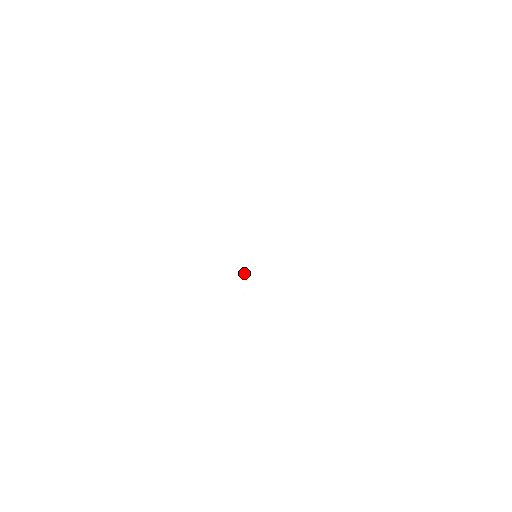
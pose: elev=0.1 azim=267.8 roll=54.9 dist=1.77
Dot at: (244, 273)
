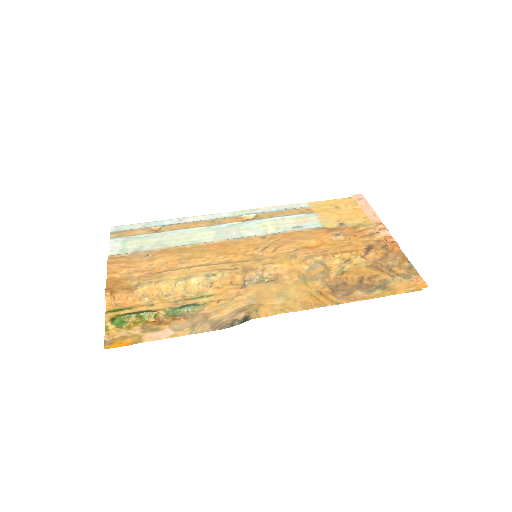
Dot at: (236, 238)
